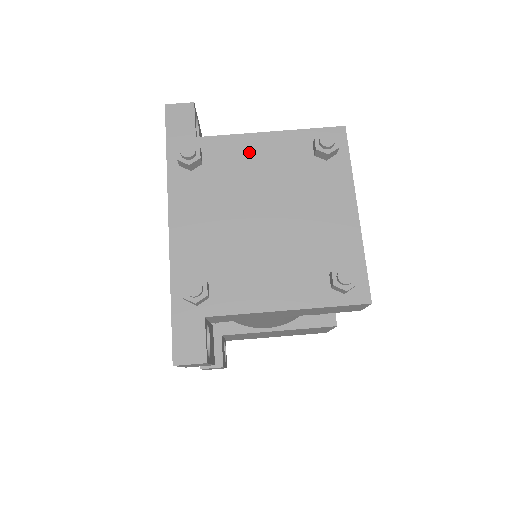
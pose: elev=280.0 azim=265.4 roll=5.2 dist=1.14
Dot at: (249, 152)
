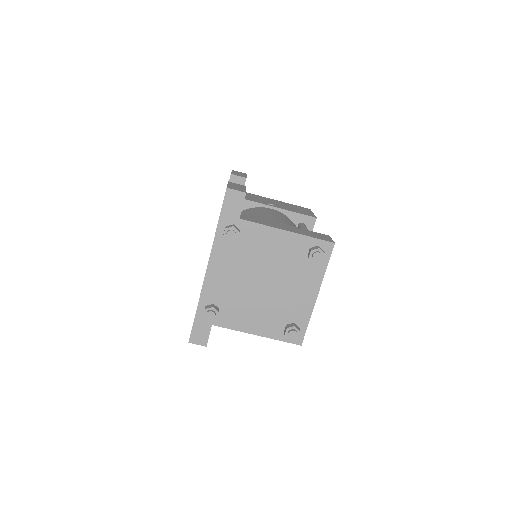
Dot at: (269, 240)
